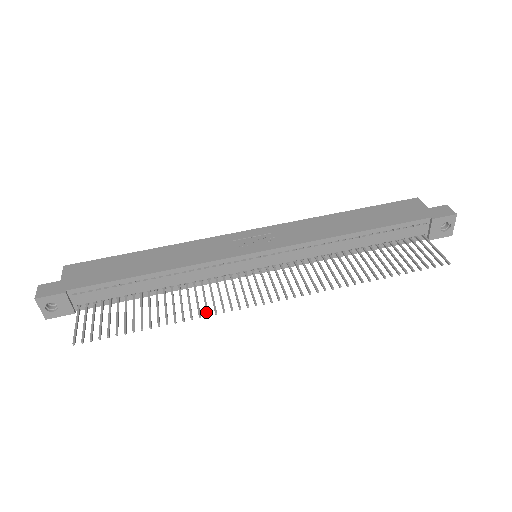
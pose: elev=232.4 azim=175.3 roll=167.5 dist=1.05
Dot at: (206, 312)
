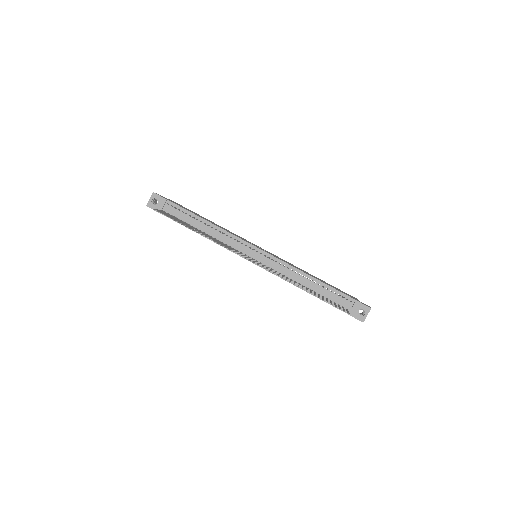
Dot at: (217, 242)
